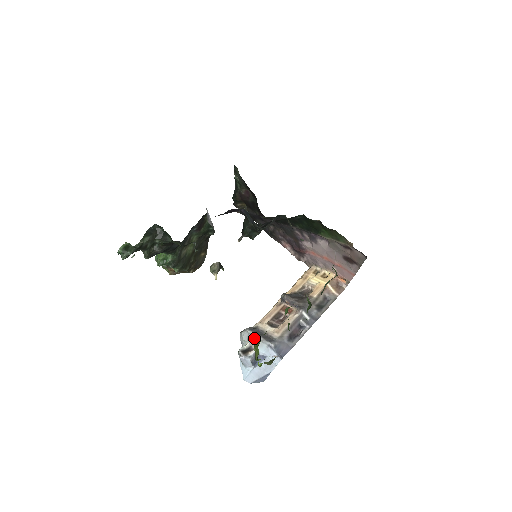
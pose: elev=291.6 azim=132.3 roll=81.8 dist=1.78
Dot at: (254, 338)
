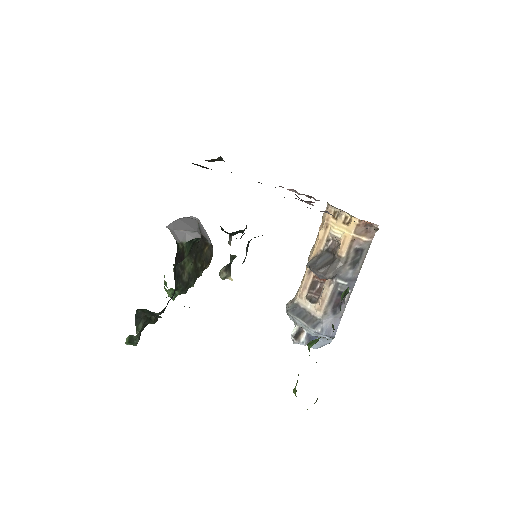
Dot at: (299, 323)
